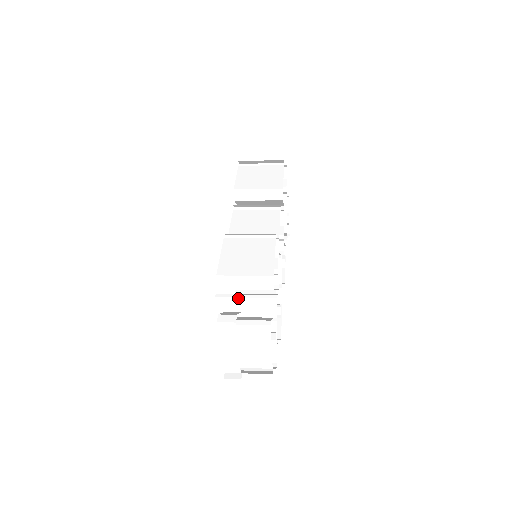
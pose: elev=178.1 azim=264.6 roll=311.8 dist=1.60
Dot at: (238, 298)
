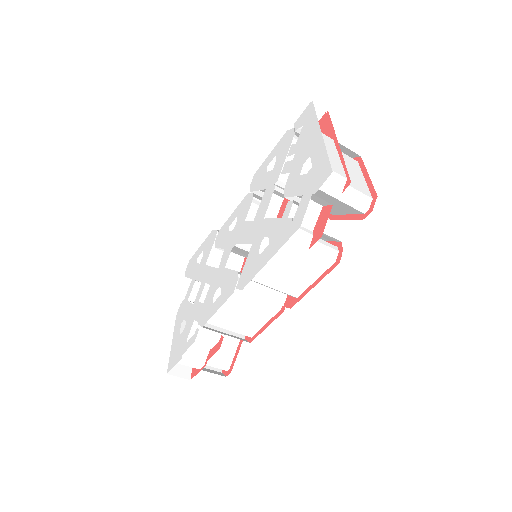
Dot at: occluded
